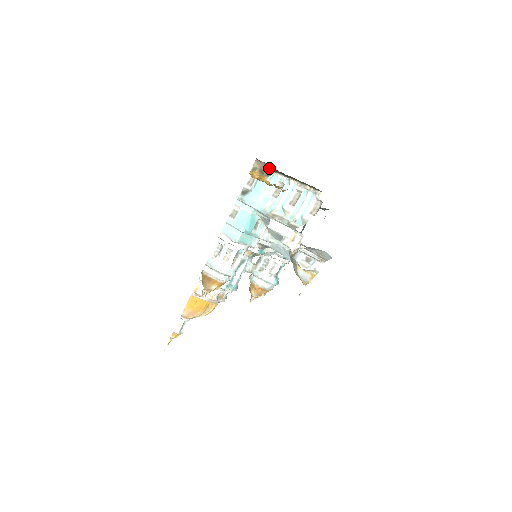
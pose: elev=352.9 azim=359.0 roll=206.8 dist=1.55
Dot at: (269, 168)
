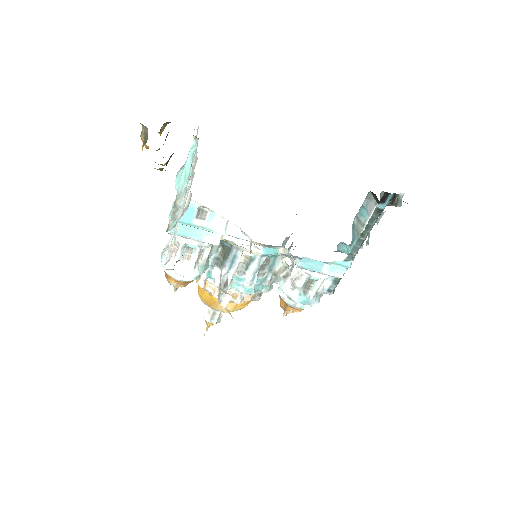
Dot at: occluded
